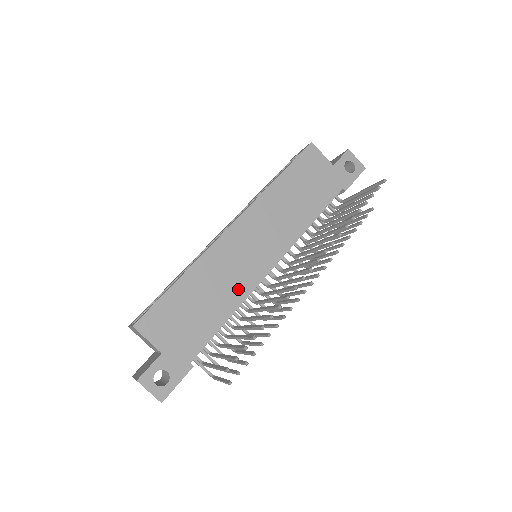
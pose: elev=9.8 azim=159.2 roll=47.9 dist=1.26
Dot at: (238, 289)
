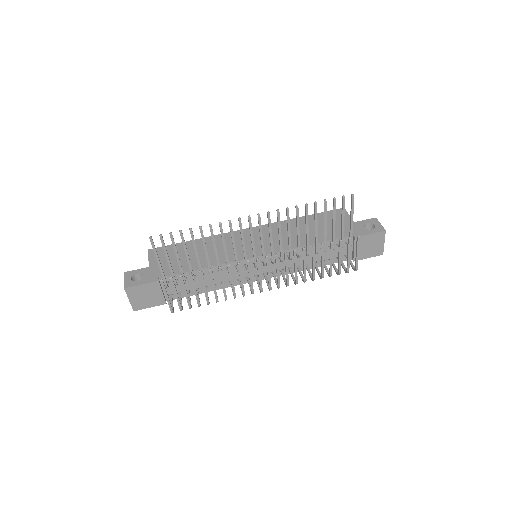
Dot at: (222, 258)
